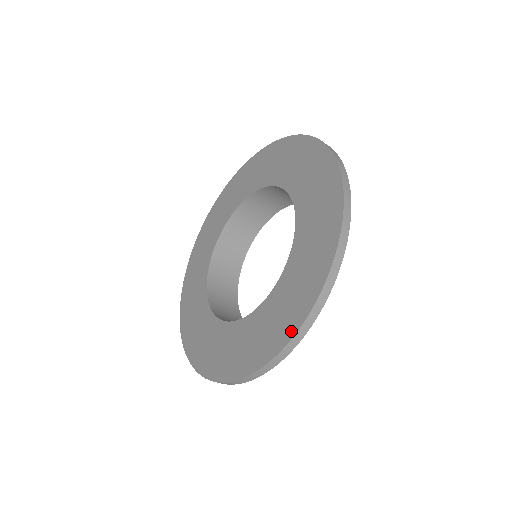
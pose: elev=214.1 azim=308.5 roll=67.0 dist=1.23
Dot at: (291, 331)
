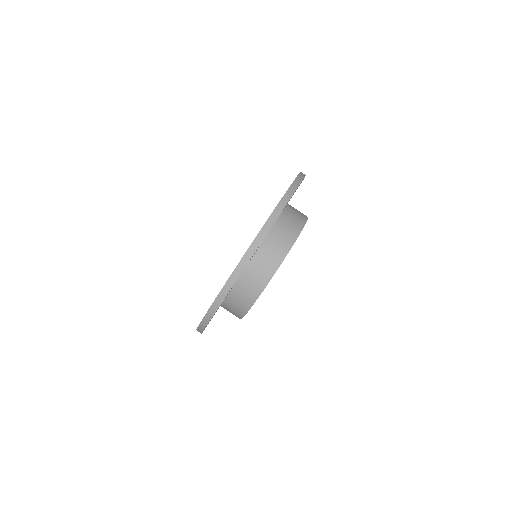
Dot at: (227, 280)
